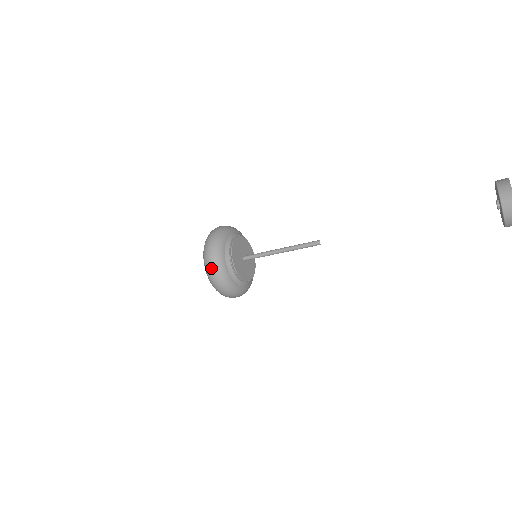
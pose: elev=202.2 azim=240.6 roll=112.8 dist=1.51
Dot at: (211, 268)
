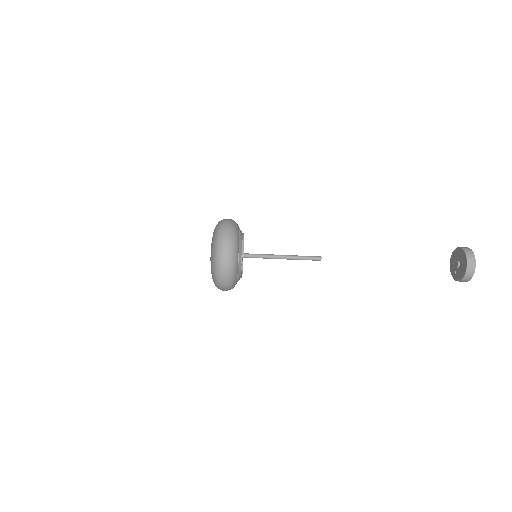
Dot at: (227, 245)
